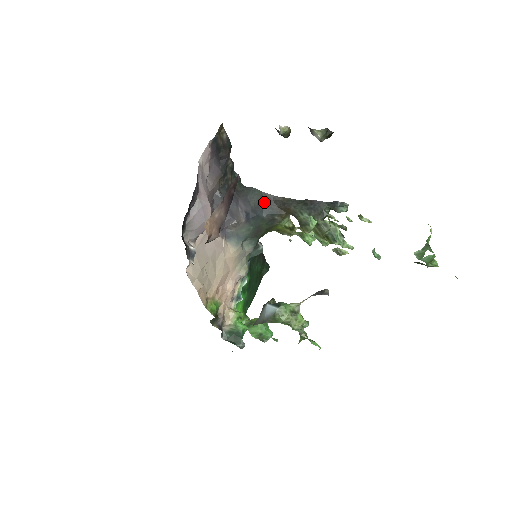
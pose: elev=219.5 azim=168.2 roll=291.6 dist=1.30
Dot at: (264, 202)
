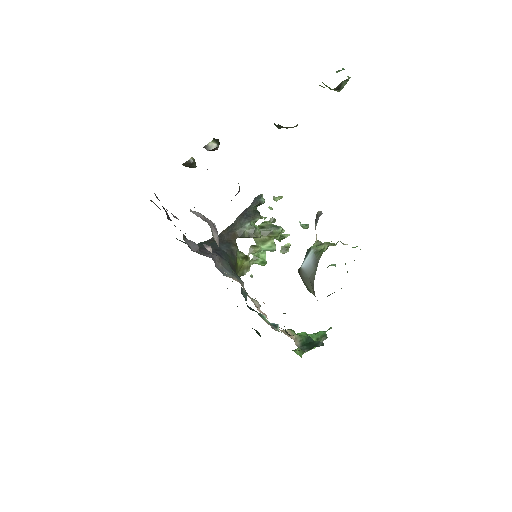
Dot at: (215, 243)
